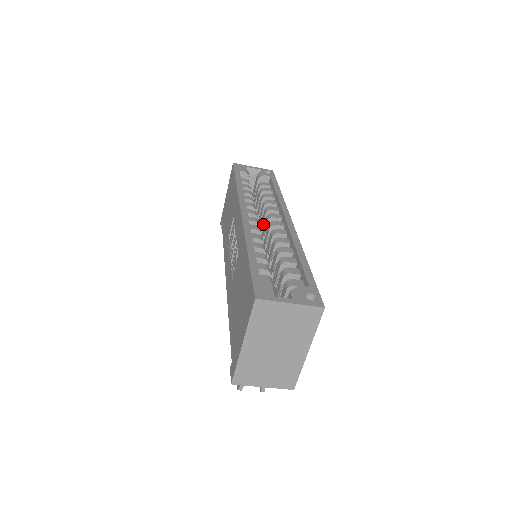
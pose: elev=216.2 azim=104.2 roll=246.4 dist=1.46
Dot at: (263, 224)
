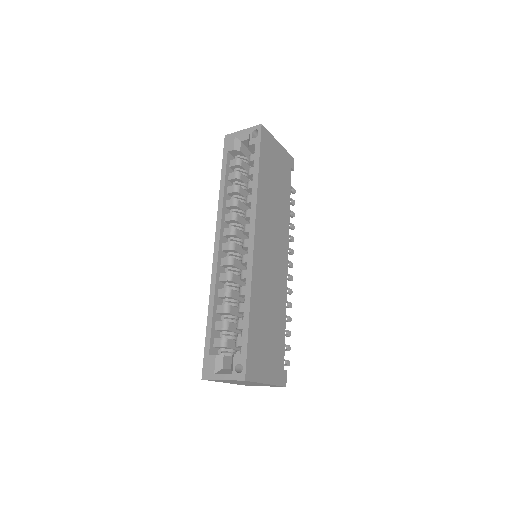
Dot at: occluded
